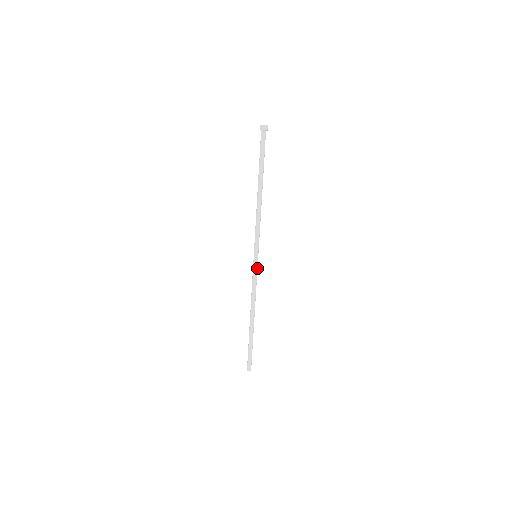
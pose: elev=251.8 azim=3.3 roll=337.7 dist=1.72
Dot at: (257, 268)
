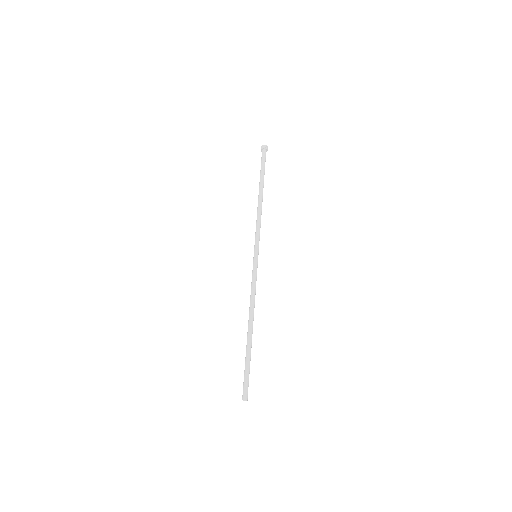
Dot at: (256, 269)
